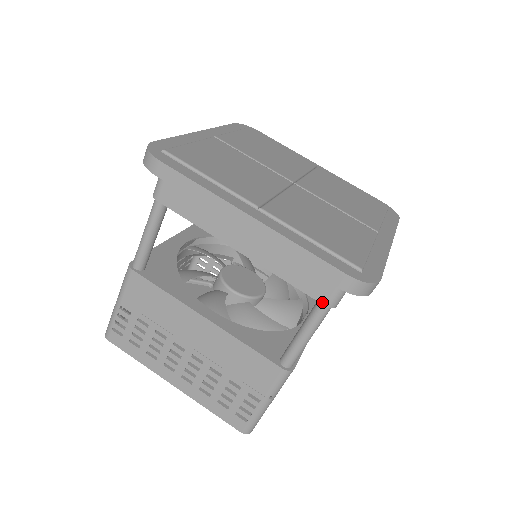
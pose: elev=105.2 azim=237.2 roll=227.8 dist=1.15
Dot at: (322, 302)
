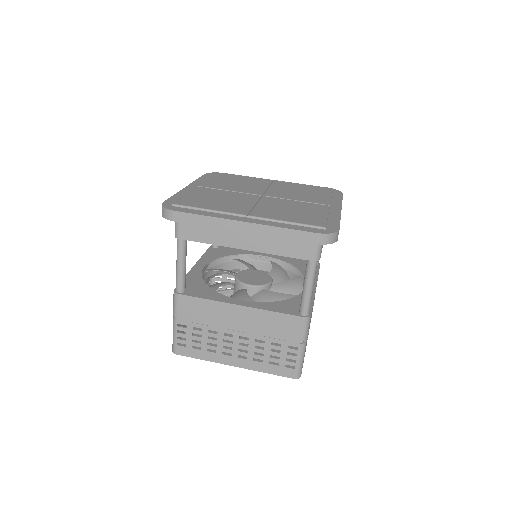
Dot at: (310, 259)
